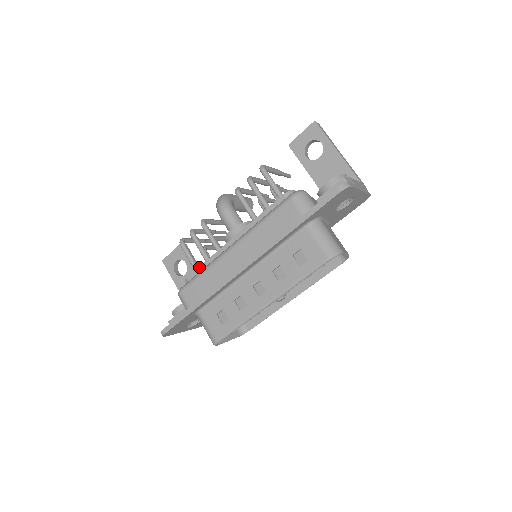
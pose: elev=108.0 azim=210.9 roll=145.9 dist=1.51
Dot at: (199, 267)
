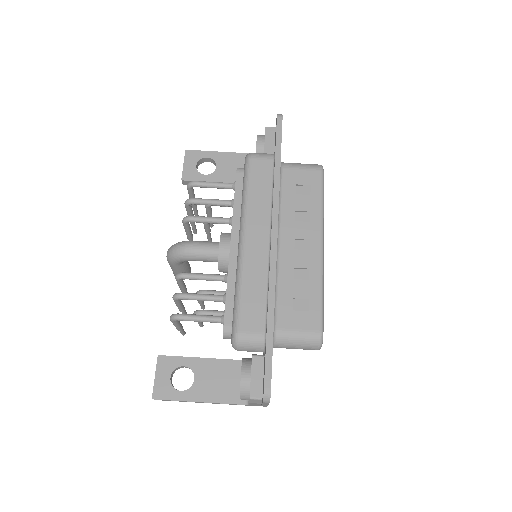
Dot at: (226, 301)
